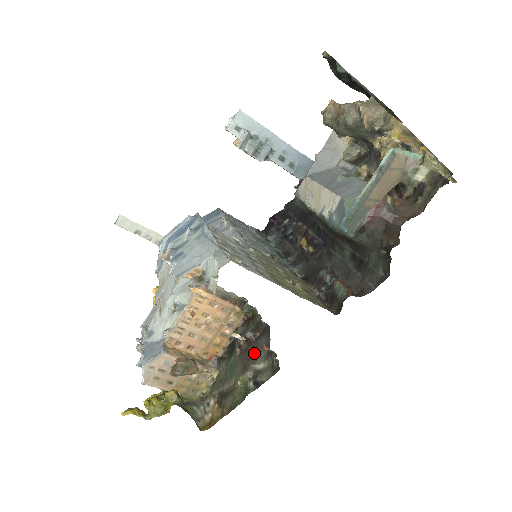
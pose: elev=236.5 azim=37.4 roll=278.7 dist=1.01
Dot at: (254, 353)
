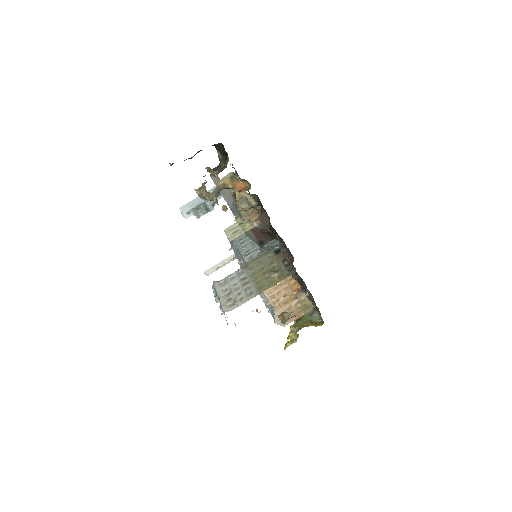
Dot at: occluded
